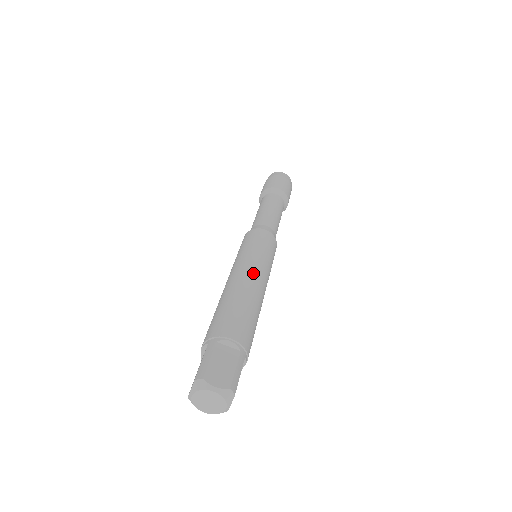
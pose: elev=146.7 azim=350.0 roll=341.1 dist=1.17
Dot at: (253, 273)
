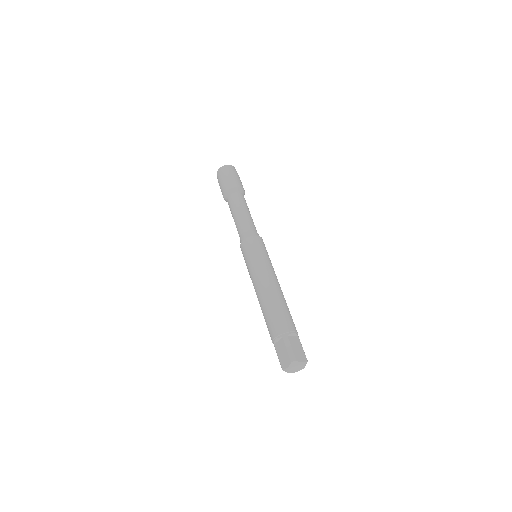
Dot at: (274, 278)
